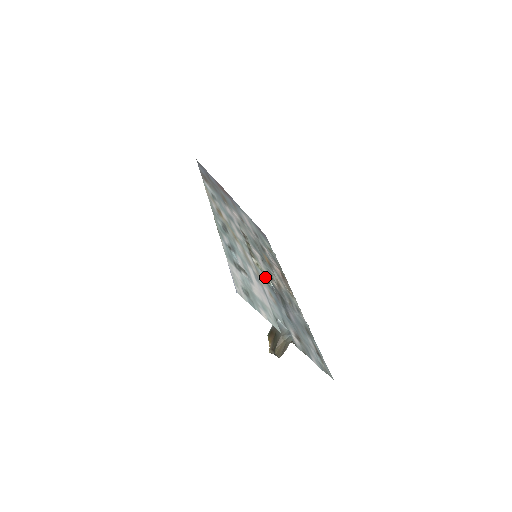
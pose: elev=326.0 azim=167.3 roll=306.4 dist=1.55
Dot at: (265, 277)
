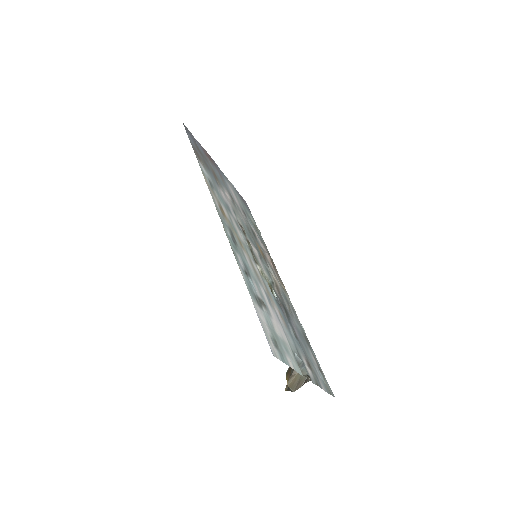
Dot at: occluded
